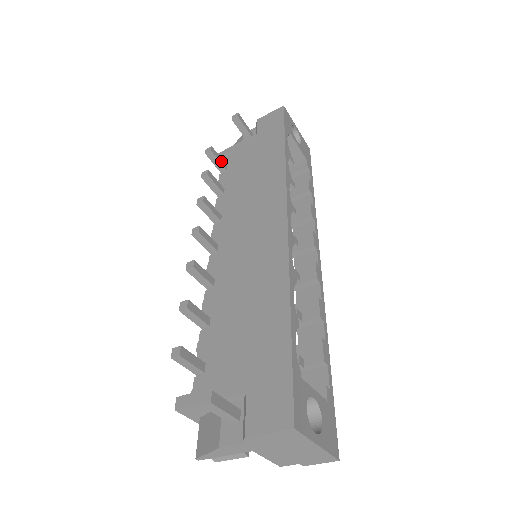
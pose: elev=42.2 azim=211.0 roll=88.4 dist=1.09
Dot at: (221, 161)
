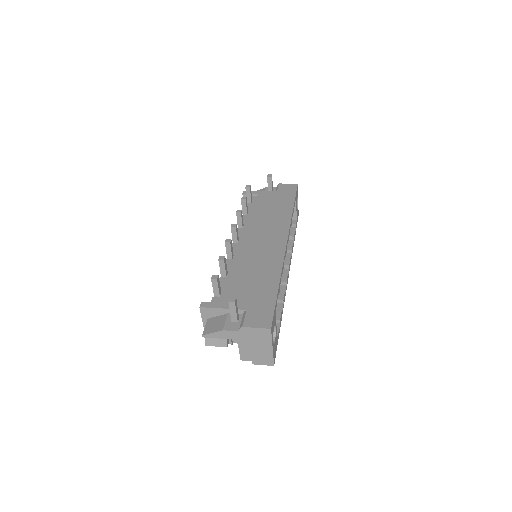
Dot at: (251, 196)
